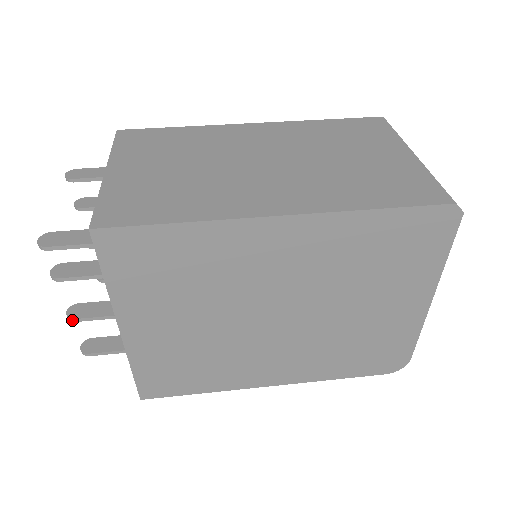
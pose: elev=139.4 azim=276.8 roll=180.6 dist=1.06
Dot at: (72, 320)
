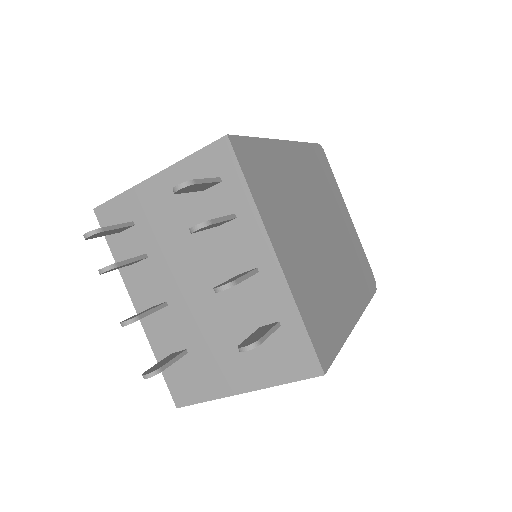
Dot at: (233, 283)
